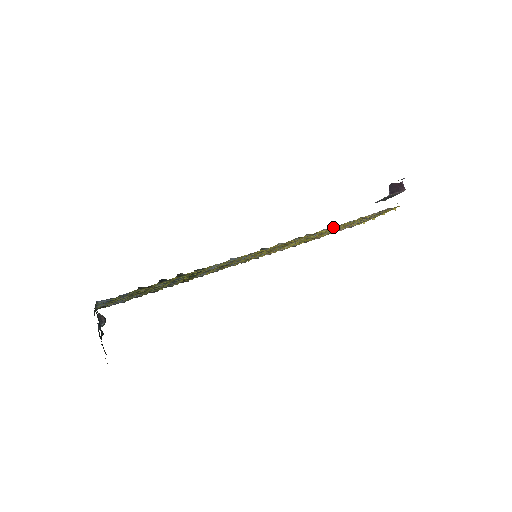
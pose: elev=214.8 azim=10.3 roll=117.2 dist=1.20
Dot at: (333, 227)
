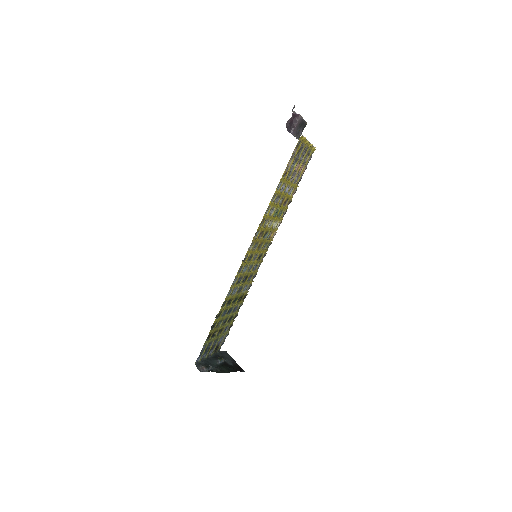
Dot at: (270, 204)
